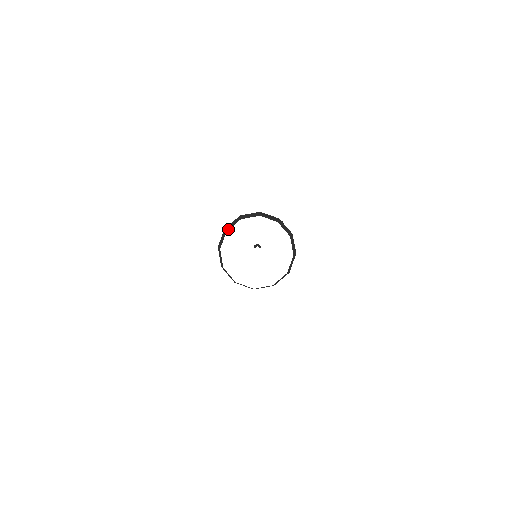
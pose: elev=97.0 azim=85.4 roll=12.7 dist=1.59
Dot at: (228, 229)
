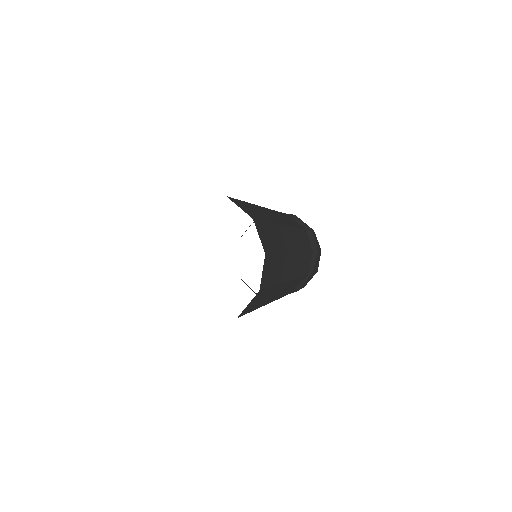
Dot at: occluded
